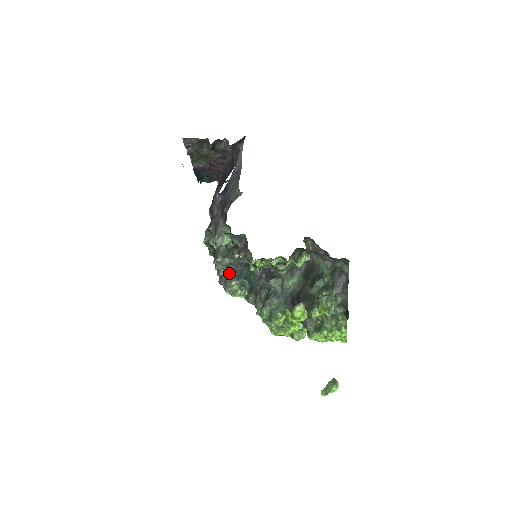
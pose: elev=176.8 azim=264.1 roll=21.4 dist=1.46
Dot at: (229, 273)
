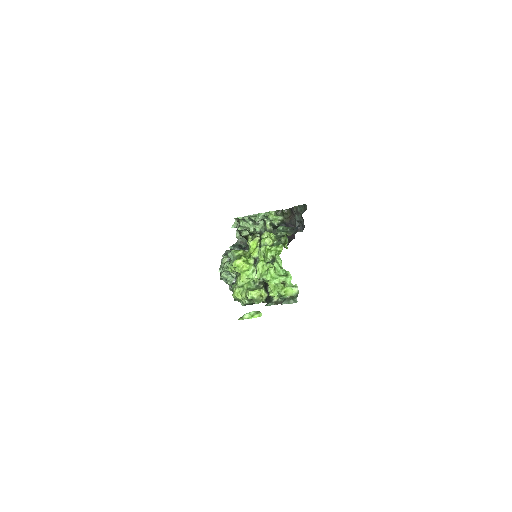
Dot at: occluded
